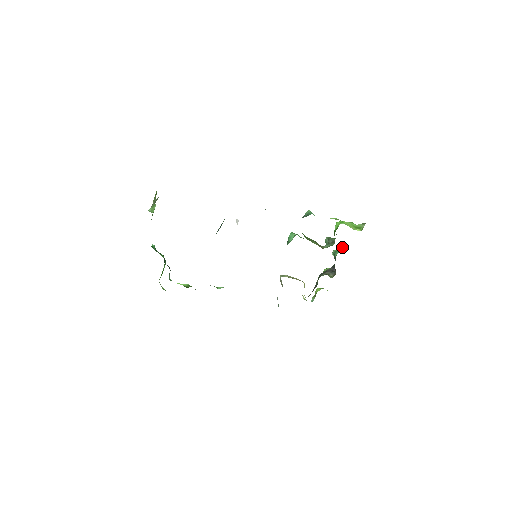
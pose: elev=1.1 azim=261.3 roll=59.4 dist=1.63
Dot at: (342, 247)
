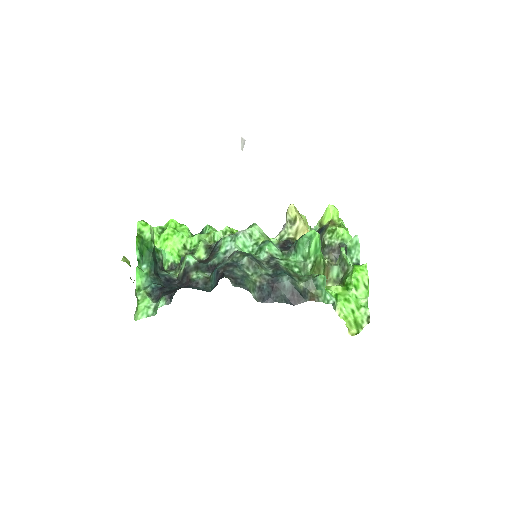
Dot at: (359, 250)
